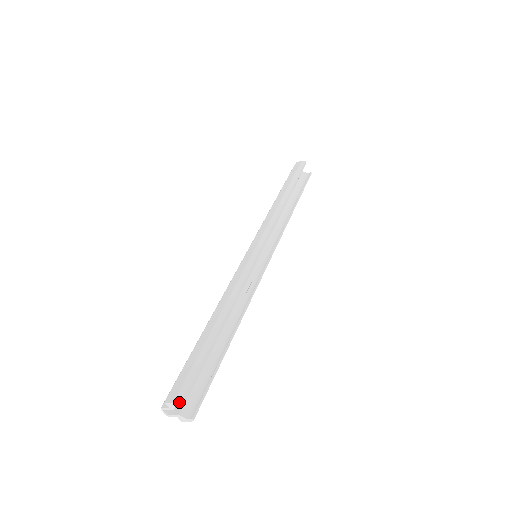
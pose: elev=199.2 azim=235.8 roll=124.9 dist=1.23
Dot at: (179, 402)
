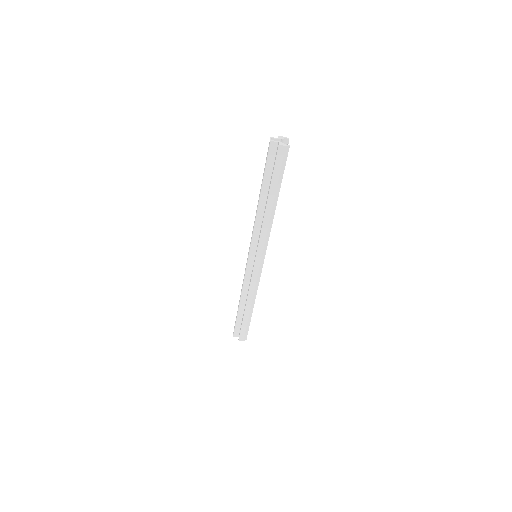
Dot at: (288, 139)
